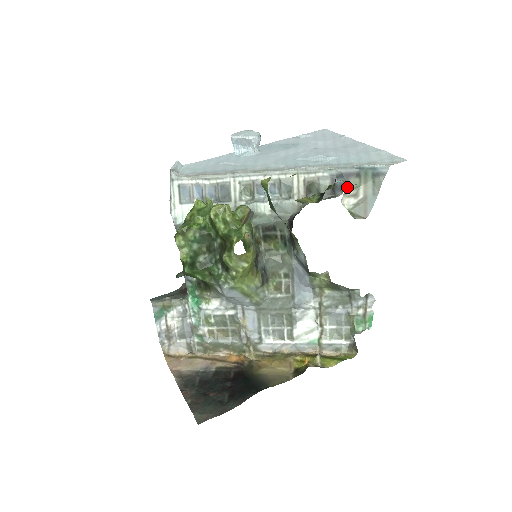
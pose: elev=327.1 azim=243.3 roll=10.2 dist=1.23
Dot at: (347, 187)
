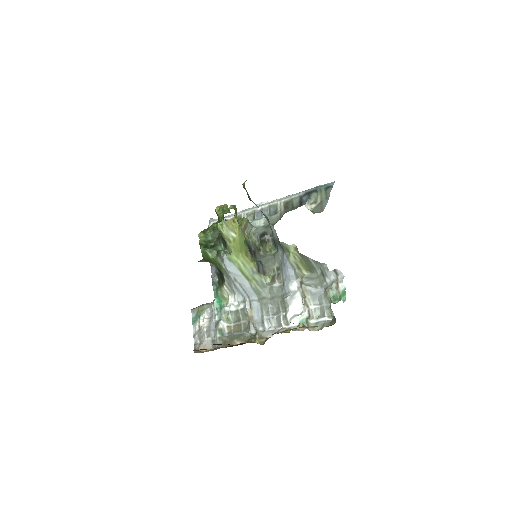
Dot at: (309, 199)
